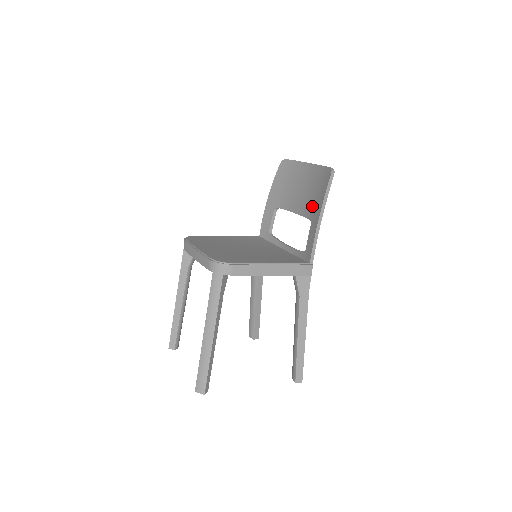
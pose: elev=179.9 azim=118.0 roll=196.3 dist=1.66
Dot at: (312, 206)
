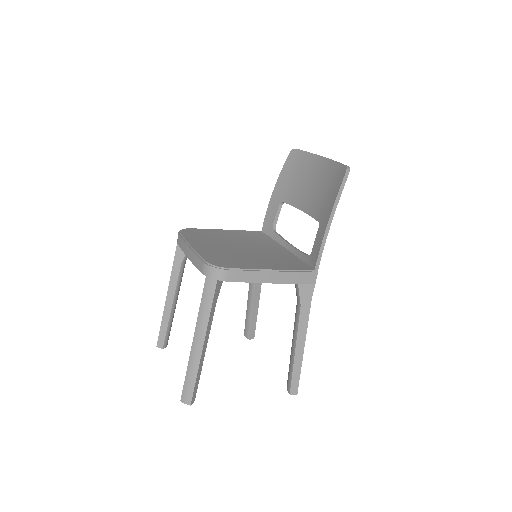
Dot at: (322, 206)
